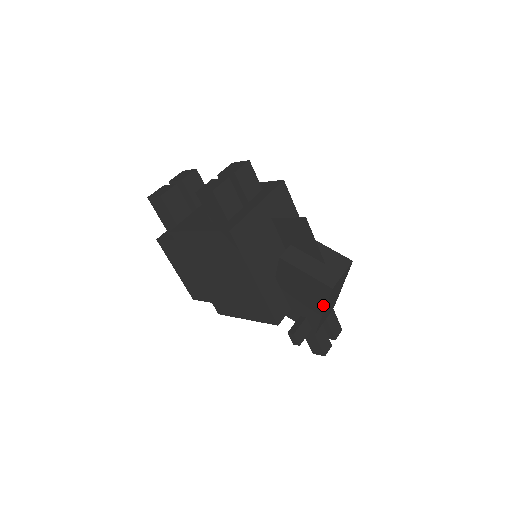
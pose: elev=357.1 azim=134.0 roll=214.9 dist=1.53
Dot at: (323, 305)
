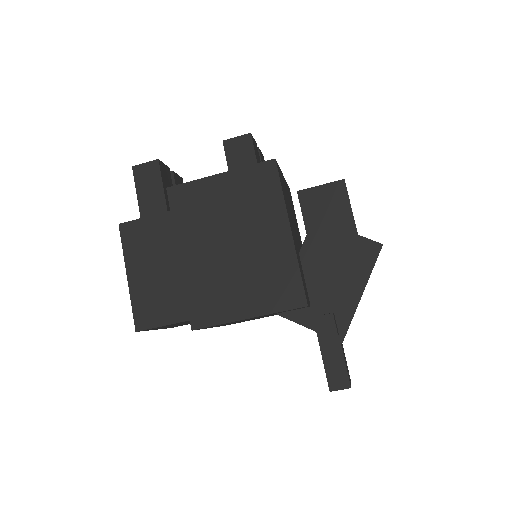
Dot at: (365, 278)
